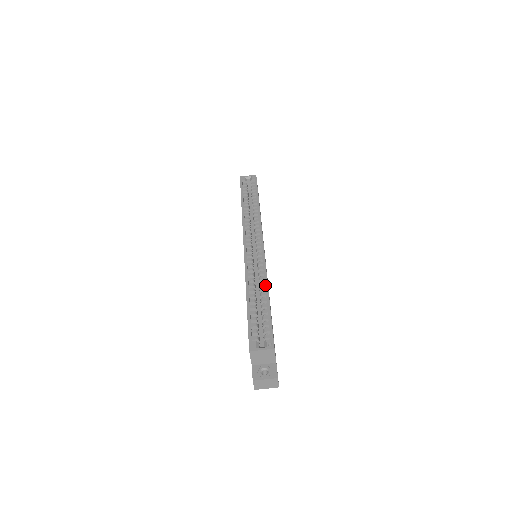
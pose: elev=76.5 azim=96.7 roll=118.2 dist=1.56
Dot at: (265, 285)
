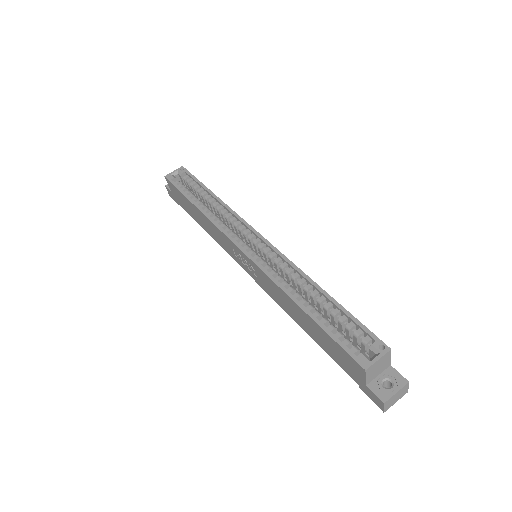
Dot at: (309, 281)
